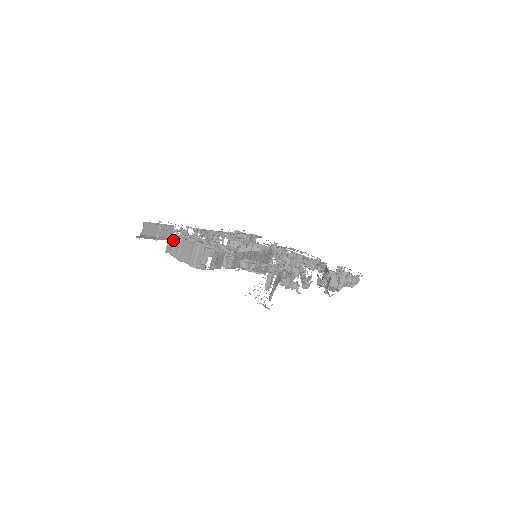
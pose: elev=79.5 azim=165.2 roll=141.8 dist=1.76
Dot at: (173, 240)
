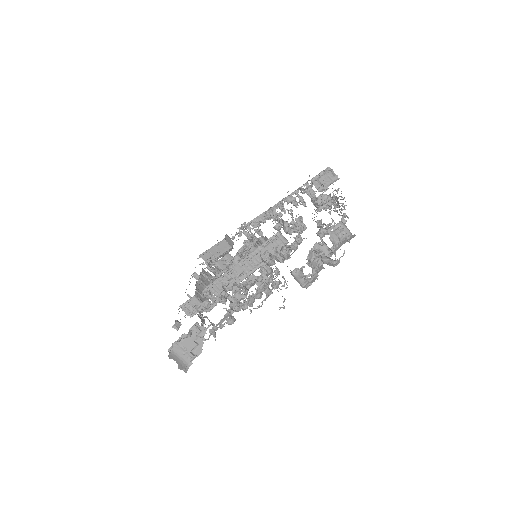
Dot at: (199, 276)
